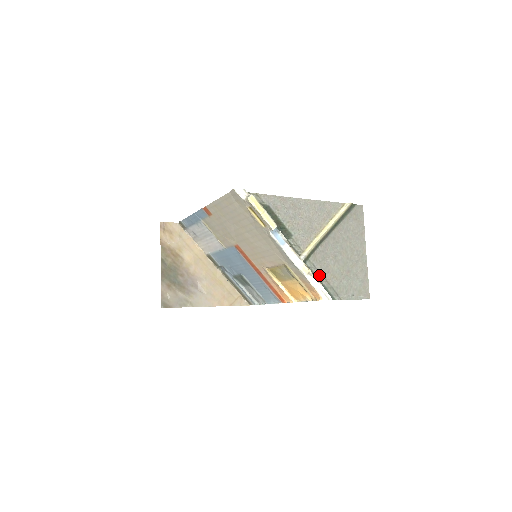
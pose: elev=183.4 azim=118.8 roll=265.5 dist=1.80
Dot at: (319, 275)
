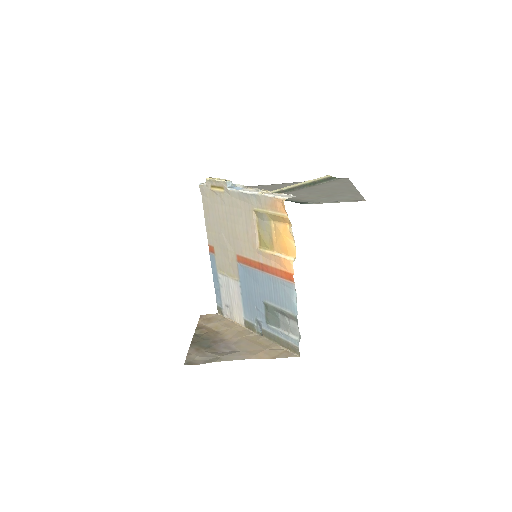
Dot at: (287, 199)
